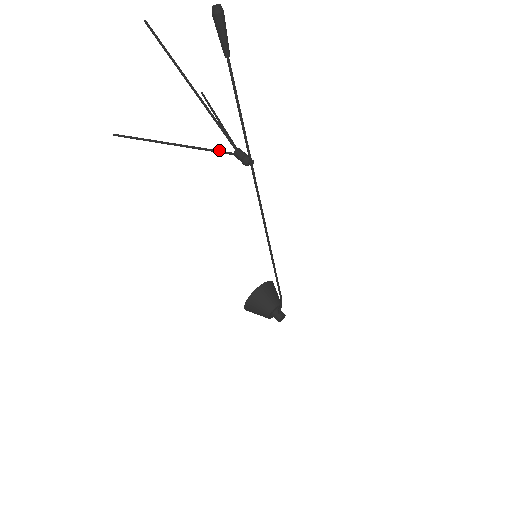
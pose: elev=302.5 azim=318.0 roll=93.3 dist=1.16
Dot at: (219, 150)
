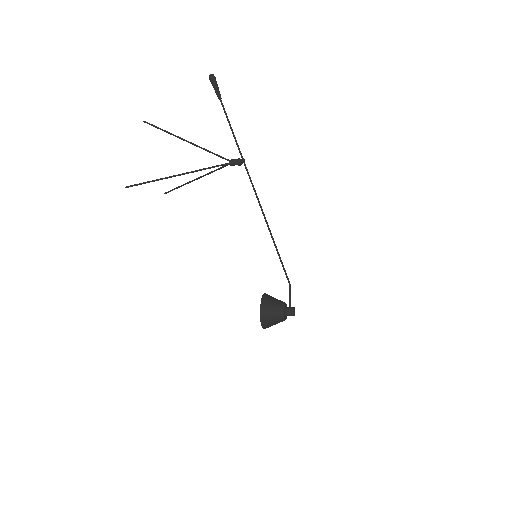
Dot at: (217, 165)
